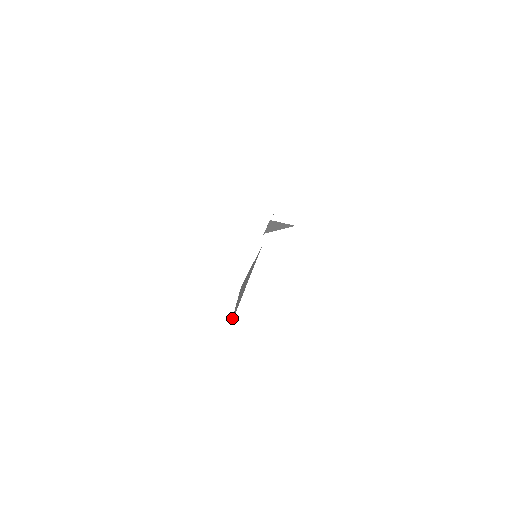
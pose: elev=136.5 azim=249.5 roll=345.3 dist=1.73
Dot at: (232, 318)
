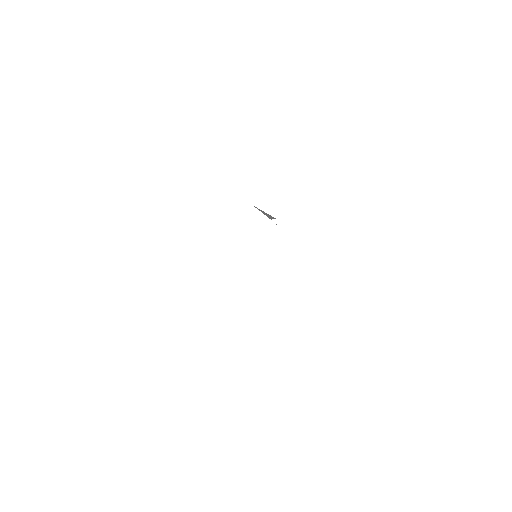
Dot at: occluded
